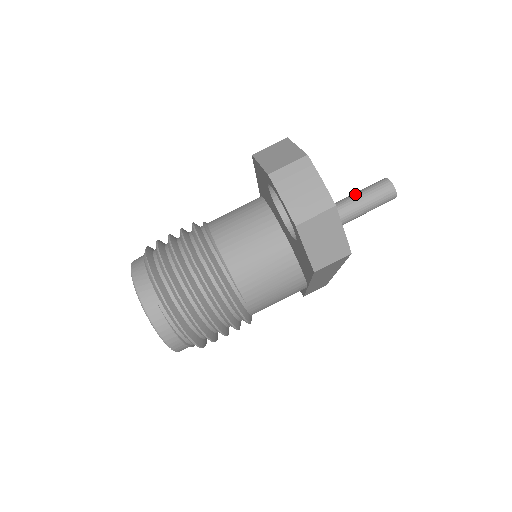
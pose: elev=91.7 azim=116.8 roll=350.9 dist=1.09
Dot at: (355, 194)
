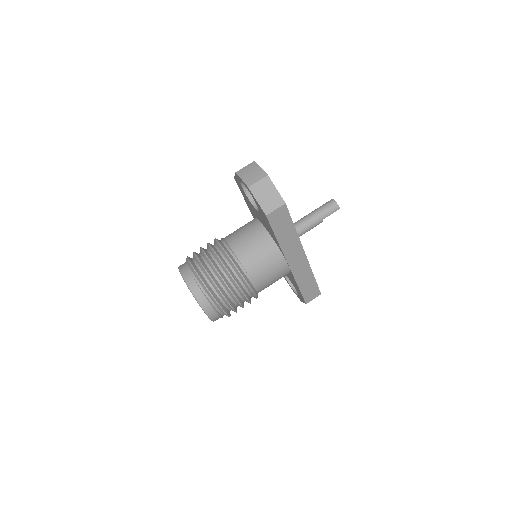
Dot at: (313, 211)
